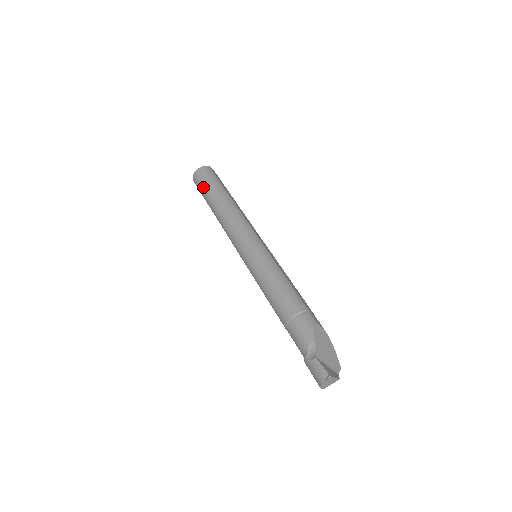
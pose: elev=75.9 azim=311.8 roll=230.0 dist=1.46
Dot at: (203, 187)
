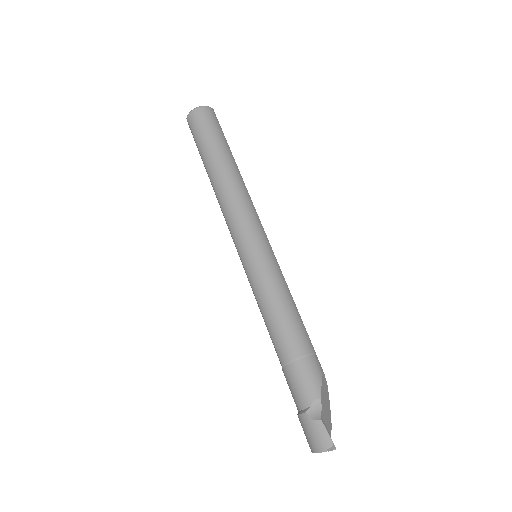
Dot at: (203, 136)
